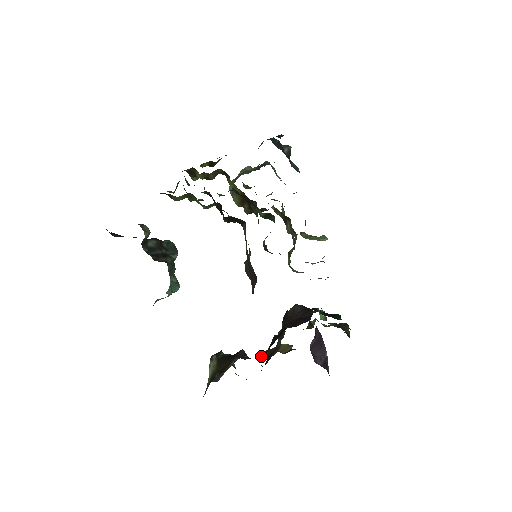
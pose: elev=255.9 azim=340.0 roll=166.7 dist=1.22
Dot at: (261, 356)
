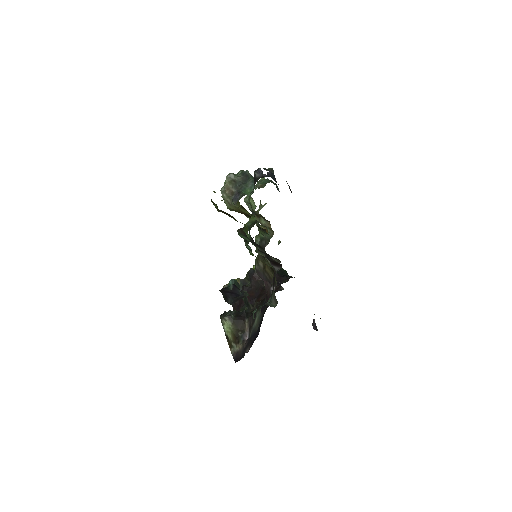
Dot at: occluded
